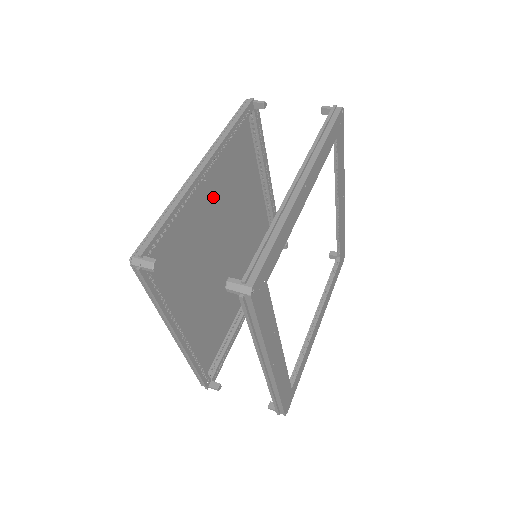
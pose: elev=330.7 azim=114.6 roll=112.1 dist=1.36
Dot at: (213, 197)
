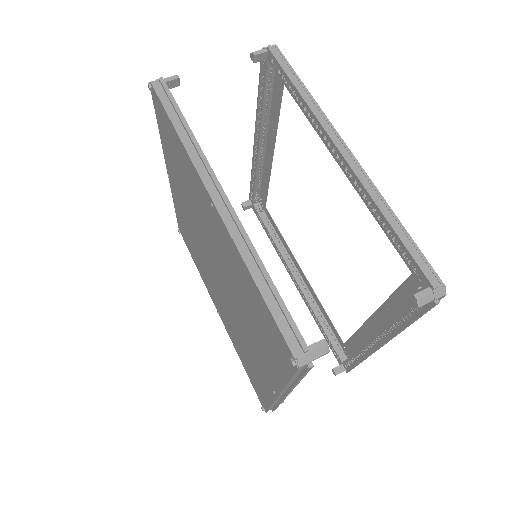
Dot at: (209, 226)
